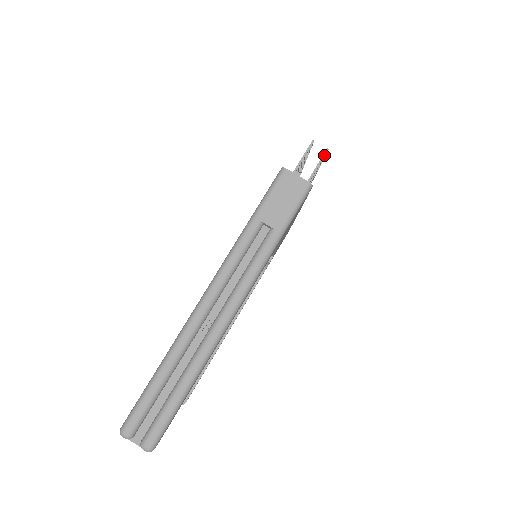
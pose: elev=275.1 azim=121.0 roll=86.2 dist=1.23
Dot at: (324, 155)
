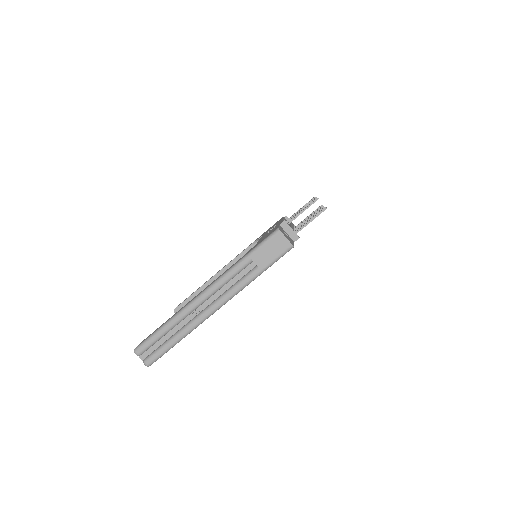
Dot at: occluded
